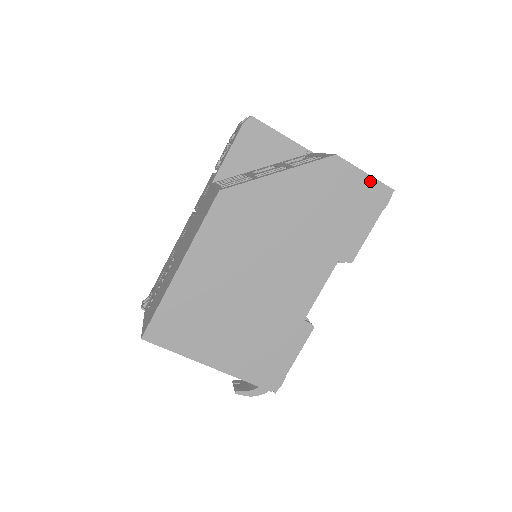
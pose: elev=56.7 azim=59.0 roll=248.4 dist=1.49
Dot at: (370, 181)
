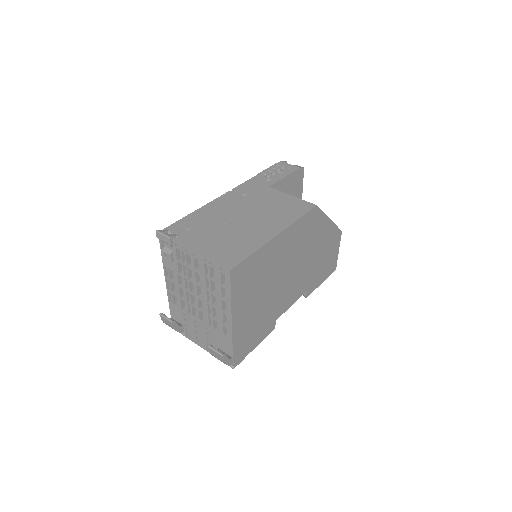
Dot at: (337, 257)
